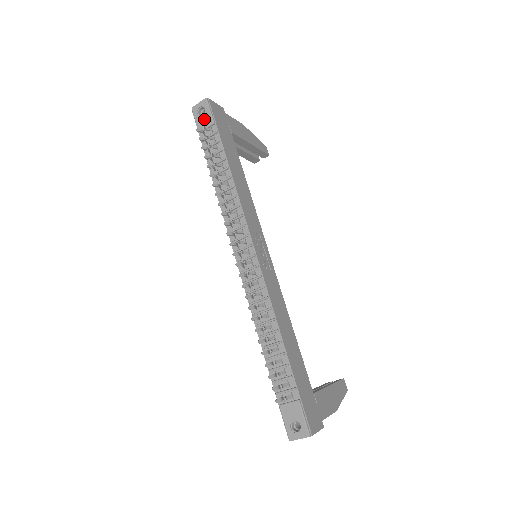
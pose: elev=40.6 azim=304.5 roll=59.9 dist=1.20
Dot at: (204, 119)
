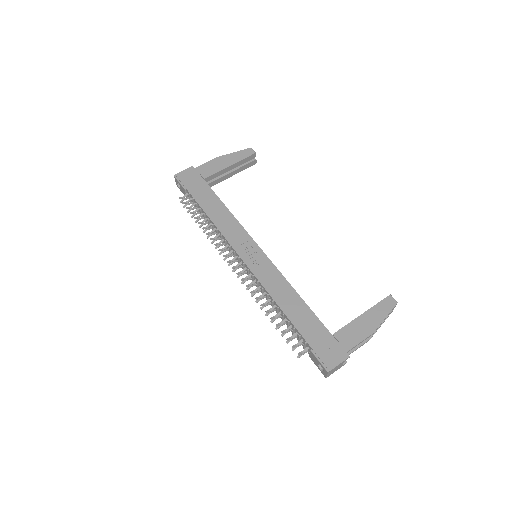
Dot at: (182, 189)
